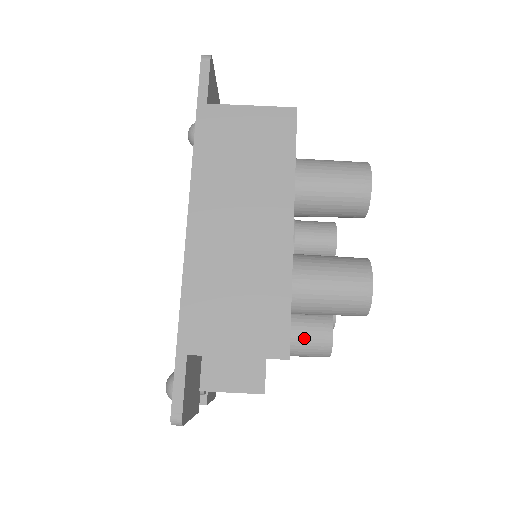
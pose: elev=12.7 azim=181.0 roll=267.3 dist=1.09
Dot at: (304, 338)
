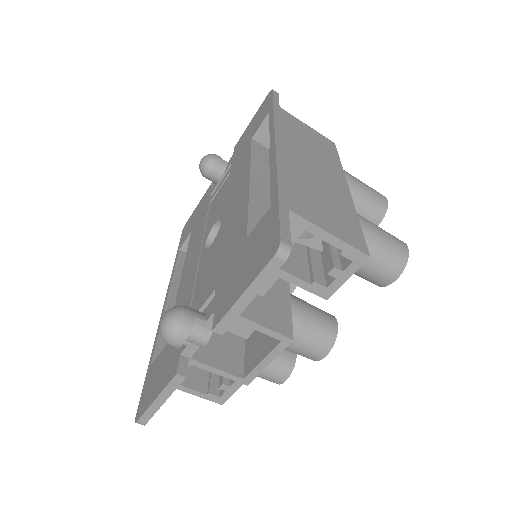
Dot at: (315, 318)
